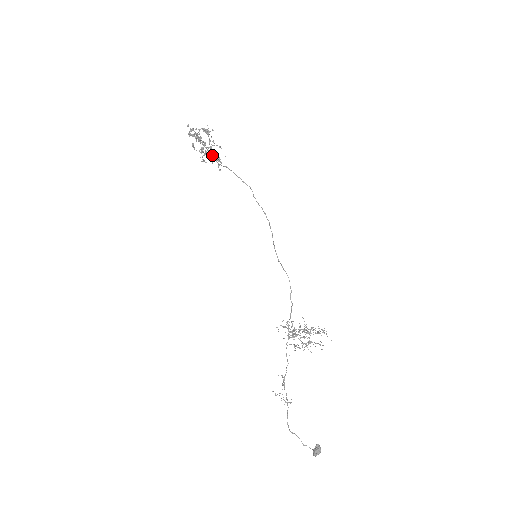
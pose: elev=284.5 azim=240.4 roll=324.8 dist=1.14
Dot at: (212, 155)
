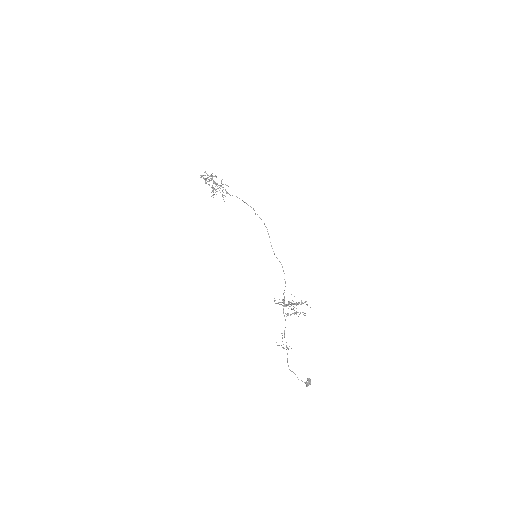
Dot at: (225, 190)
